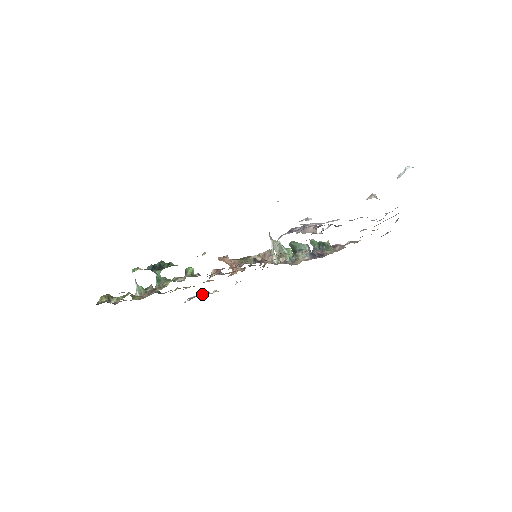
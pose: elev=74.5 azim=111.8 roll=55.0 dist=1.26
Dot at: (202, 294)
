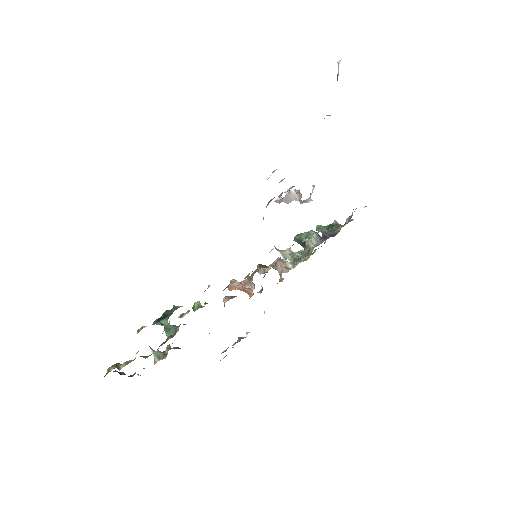
Dot at: (235, 342)
